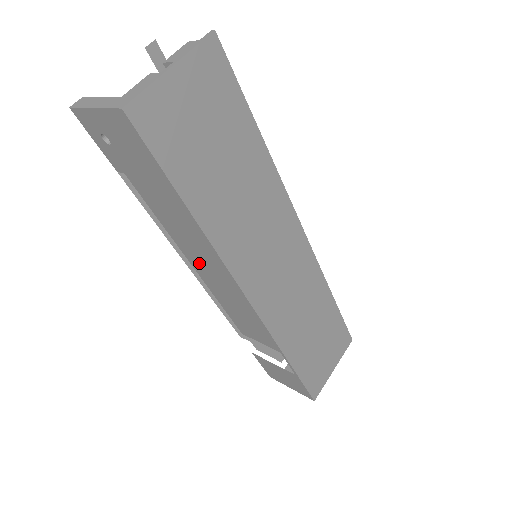
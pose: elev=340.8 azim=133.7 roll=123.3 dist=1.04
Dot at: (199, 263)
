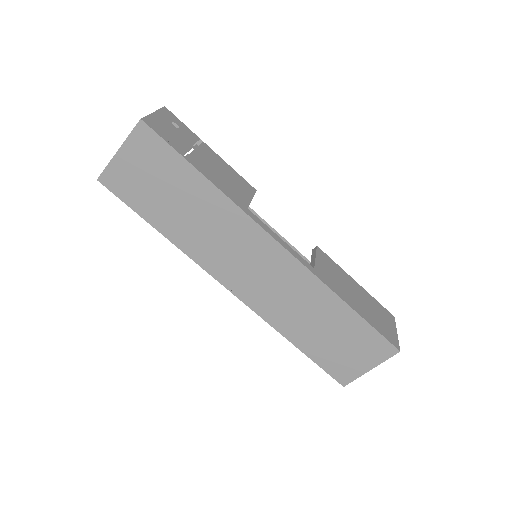
Dot at: occluded
